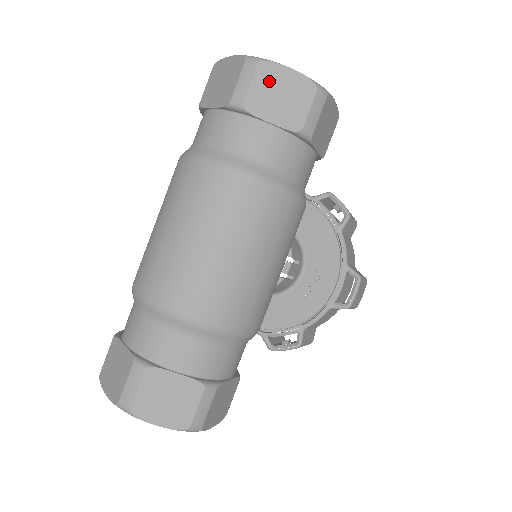
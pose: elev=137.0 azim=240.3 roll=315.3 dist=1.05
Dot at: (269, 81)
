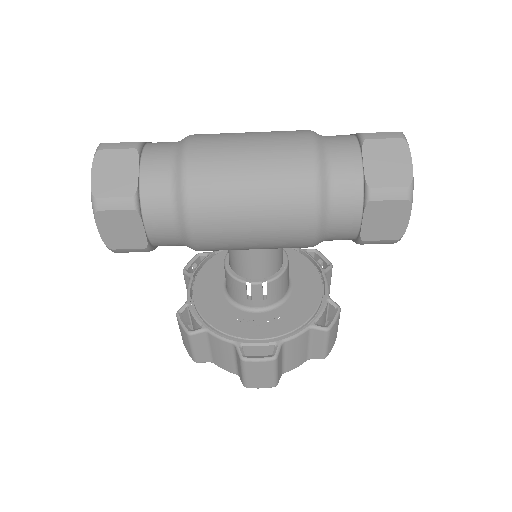
Dot at: (393, 150)
